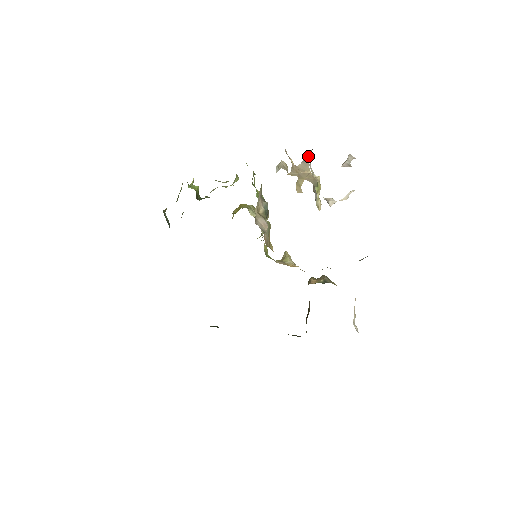
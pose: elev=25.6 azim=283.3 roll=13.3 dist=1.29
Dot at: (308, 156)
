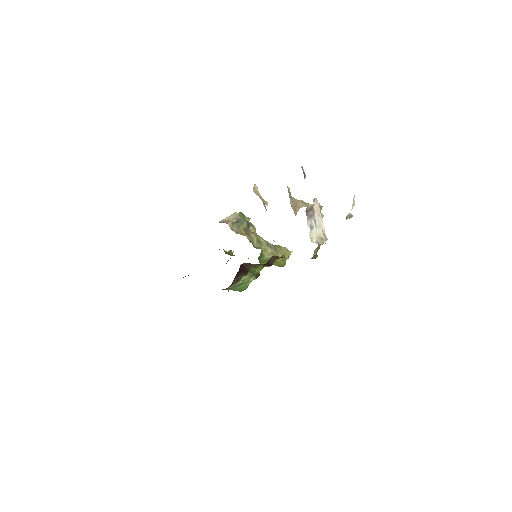
Dot at: (289, 192)
